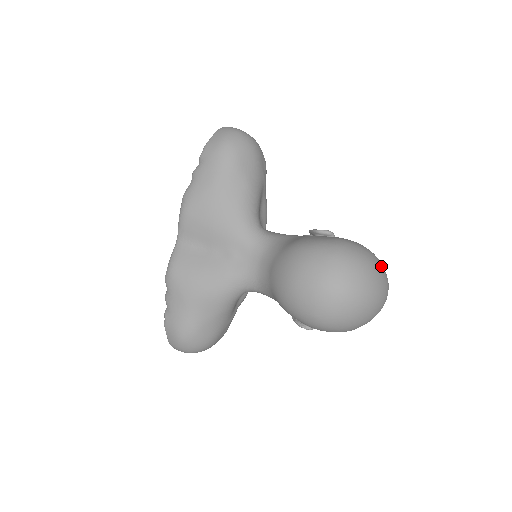
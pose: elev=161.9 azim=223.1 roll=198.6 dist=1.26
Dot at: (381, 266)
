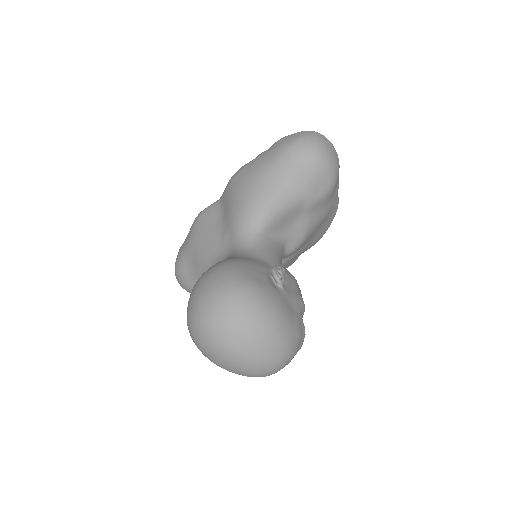
Dot at: (269, 339)
